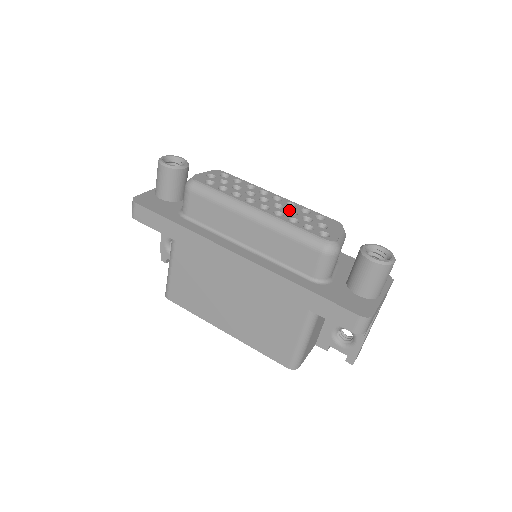
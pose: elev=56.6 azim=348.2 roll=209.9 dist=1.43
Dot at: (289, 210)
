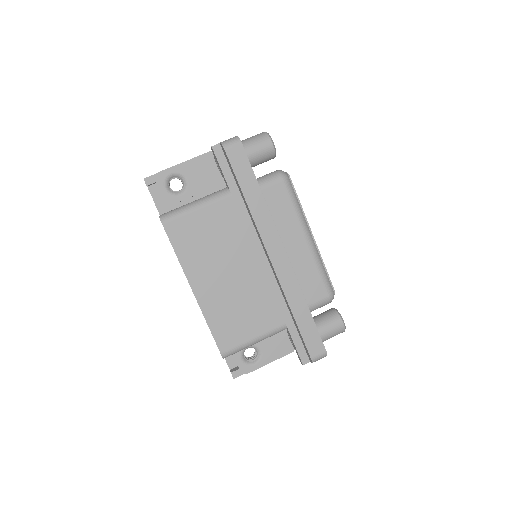
Dot at: occluded
